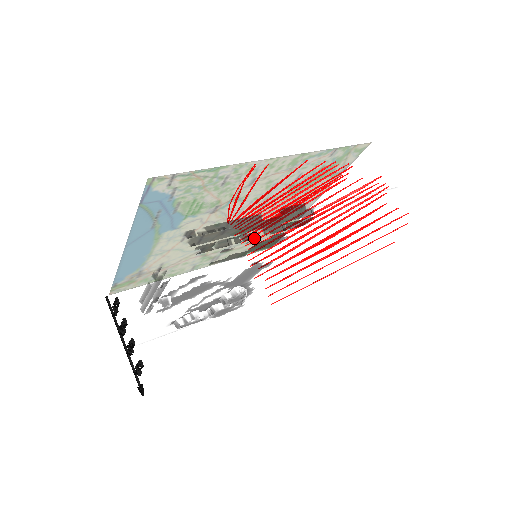
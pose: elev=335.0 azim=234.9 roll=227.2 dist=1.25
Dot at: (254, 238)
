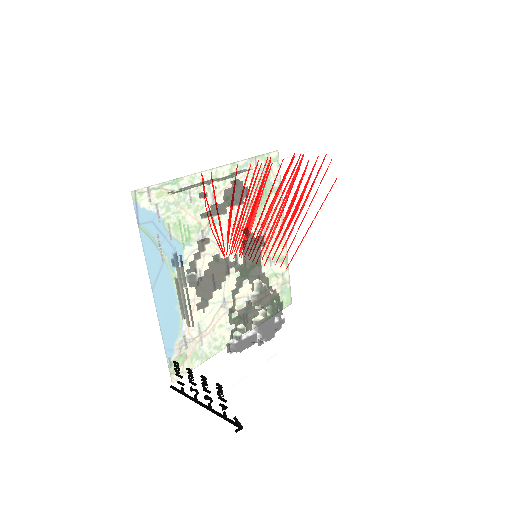
Dot at: (220, 189)
